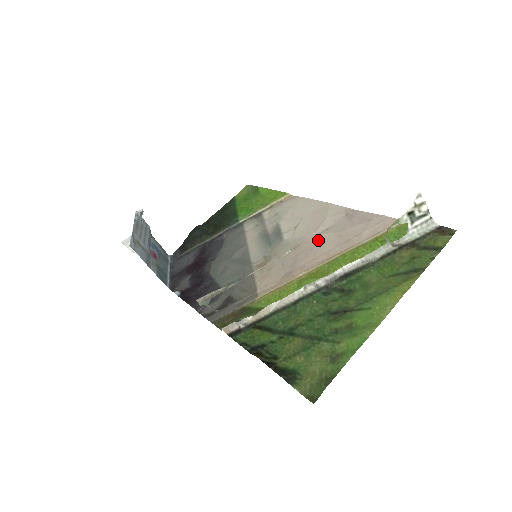
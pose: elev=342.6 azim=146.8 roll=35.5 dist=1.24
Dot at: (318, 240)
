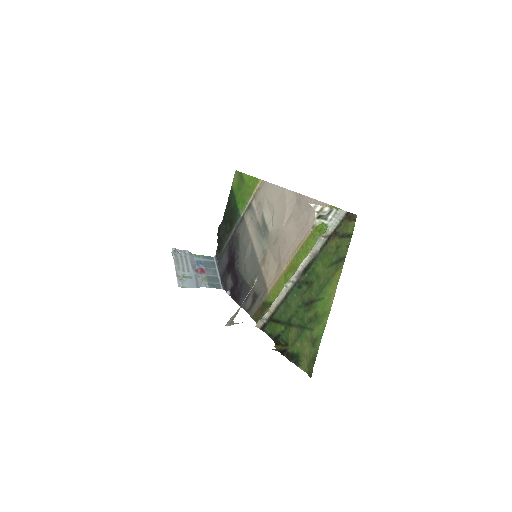
Dot at: (286, 232)
